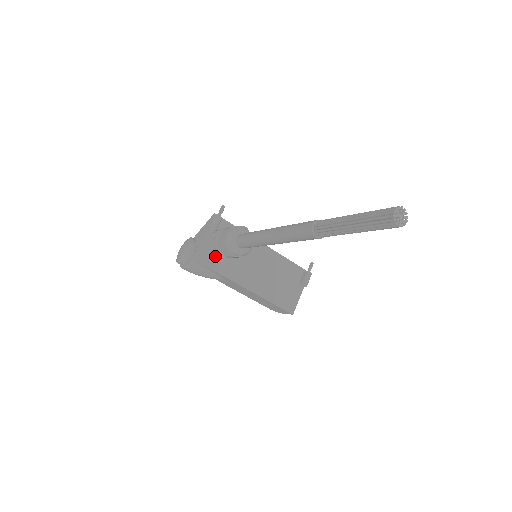
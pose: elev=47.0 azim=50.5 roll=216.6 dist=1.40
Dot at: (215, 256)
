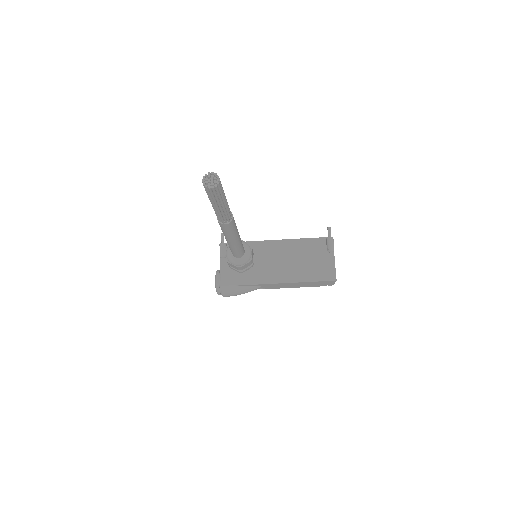
Dot at: (238, 274)
